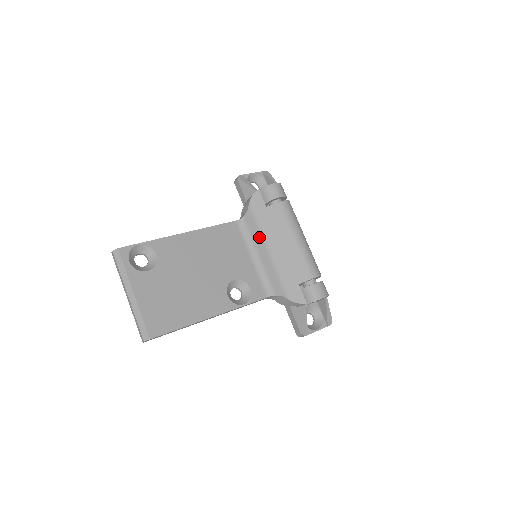
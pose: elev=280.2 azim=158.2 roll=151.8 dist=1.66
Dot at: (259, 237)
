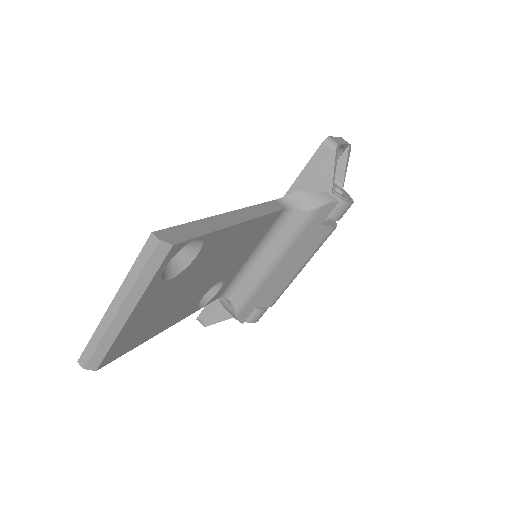
Dot at: (281, 246)
